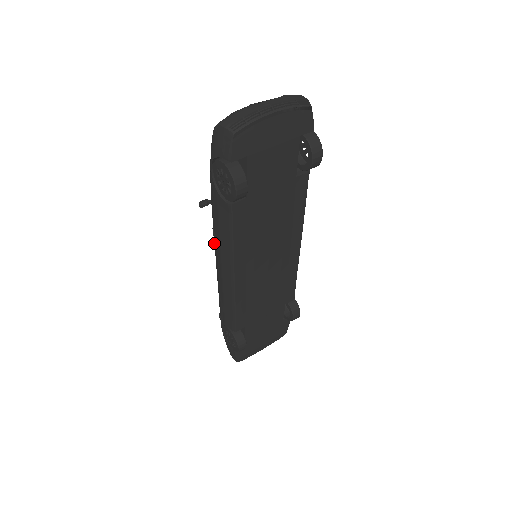
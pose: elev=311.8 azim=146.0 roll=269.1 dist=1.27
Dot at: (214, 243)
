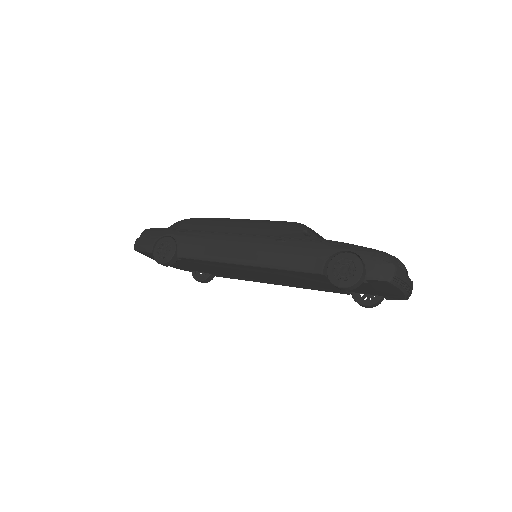
Dot at: (266, 236)
